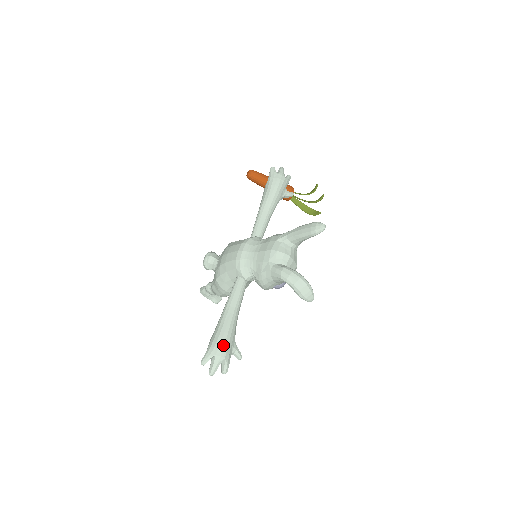
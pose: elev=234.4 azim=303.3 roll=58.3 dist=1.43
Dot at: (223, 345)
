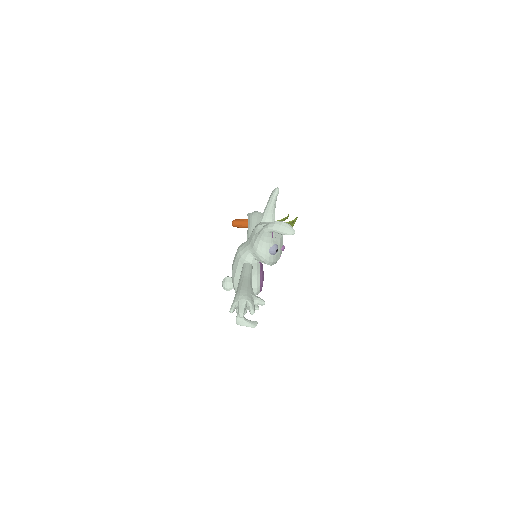
Dot at: (242, 293)
